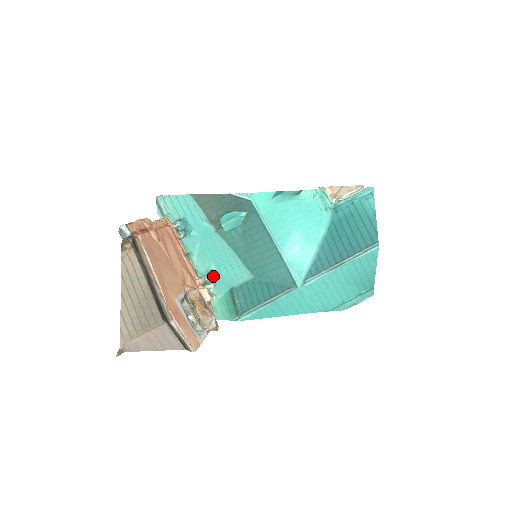
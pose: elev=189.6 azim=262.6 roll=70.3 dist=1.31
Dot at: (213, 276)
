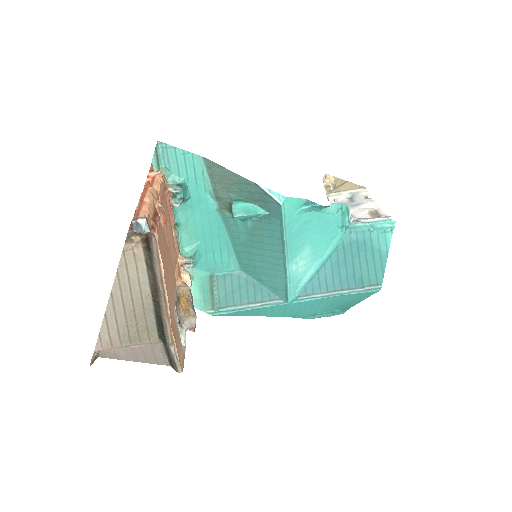
Dot at: (196, 256)
